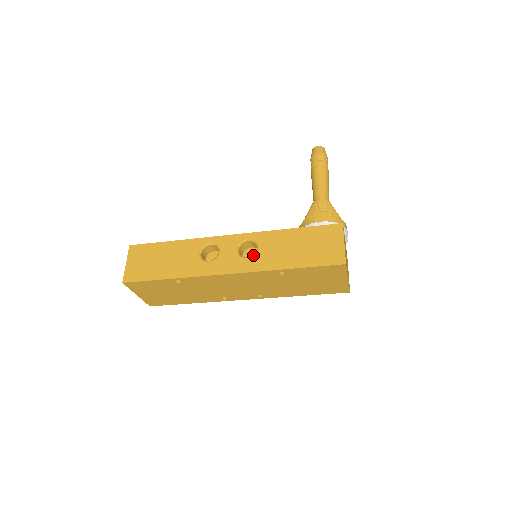
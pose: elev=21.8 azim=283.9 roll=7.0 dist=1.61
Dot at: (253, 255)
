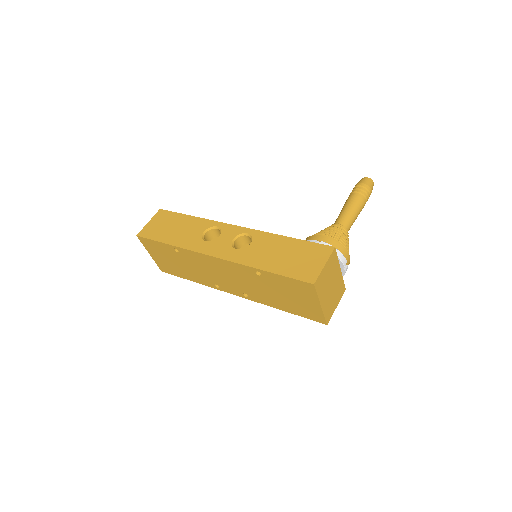
Dot at: occluded
